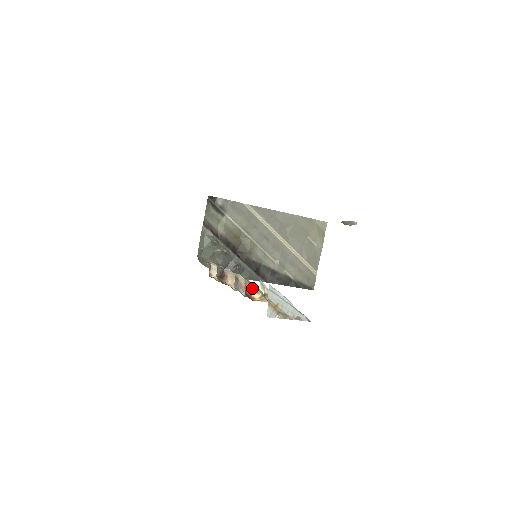
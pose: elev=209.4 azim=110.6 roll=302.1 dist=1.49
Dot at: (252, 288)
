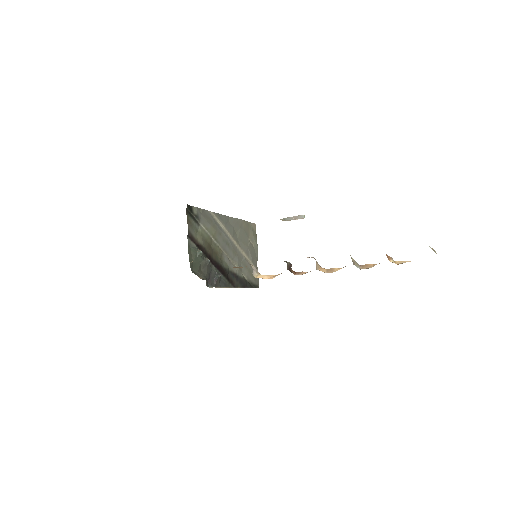
Dot at: (388, 256)
